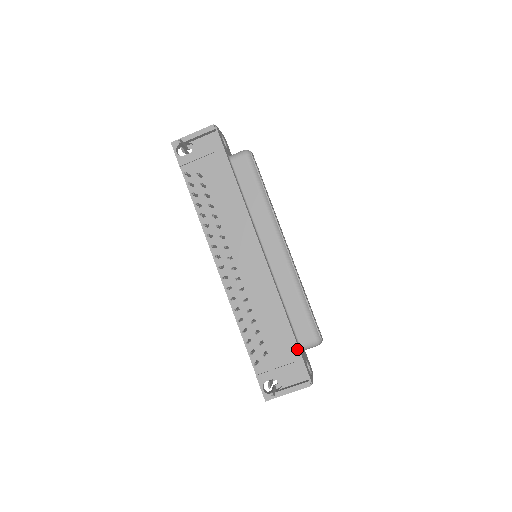
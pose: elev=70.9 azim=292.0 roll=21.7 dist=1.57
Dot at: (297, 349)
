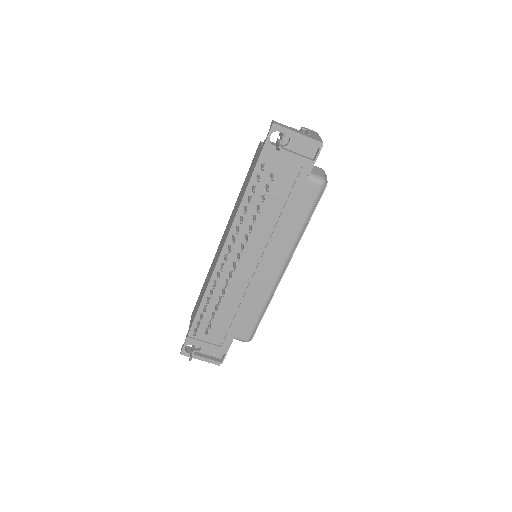
Dot at: (231, 342)
